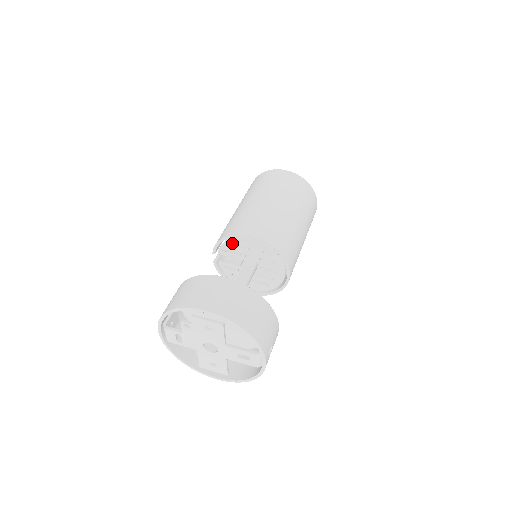
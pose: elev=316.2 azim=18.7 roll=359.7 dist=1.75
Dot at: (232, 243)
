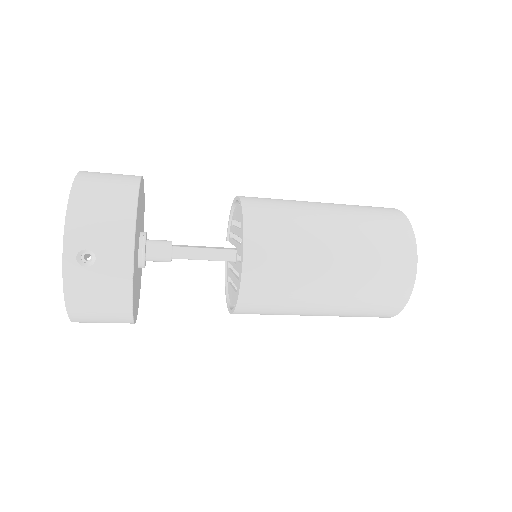
Dot at: occluded
